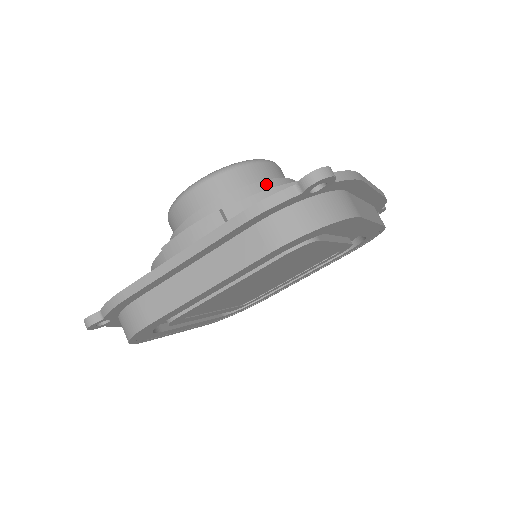
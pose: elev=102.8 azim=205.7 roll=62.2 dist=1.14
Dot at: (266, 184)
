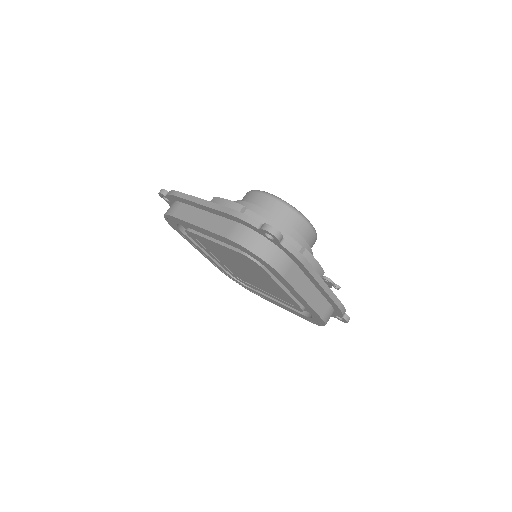
Dot at: (286, 226)
